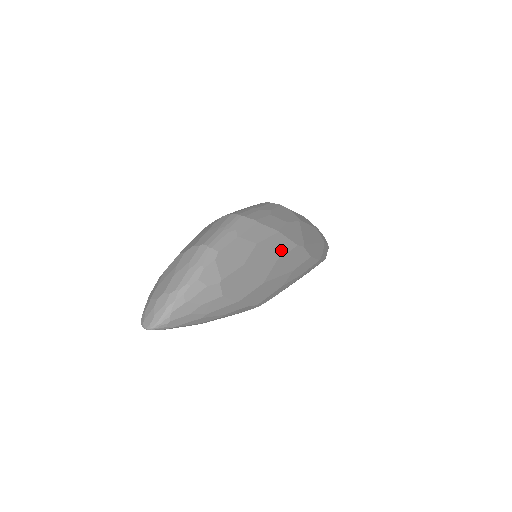
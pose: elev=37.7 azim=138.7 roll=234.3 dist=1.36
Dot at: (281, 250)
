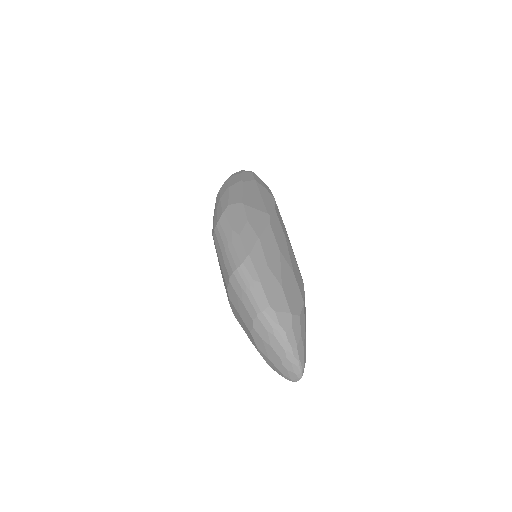
Dot at: (272, 243)
